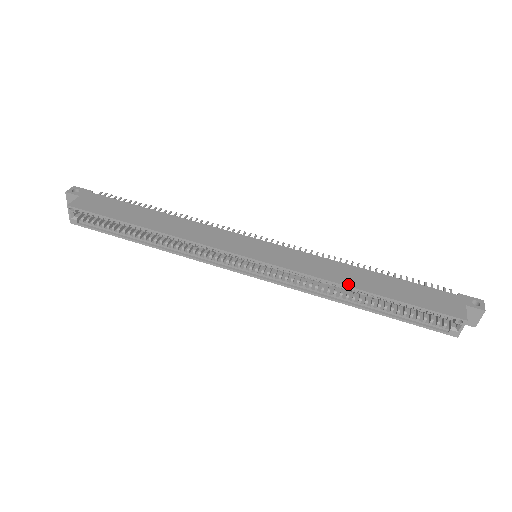
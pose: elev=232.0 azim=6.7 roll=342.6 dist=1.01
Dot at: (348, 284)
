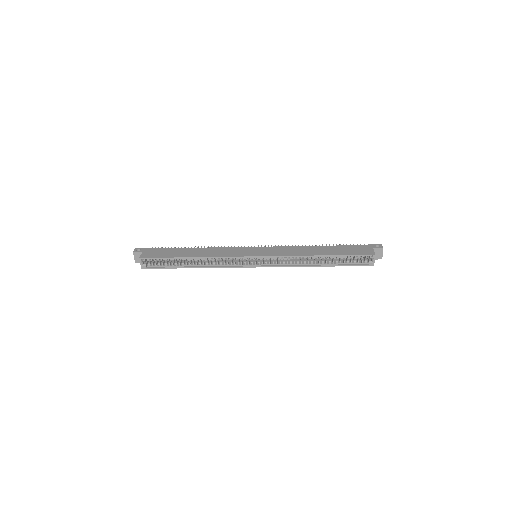
Dot at: (310, 255)
